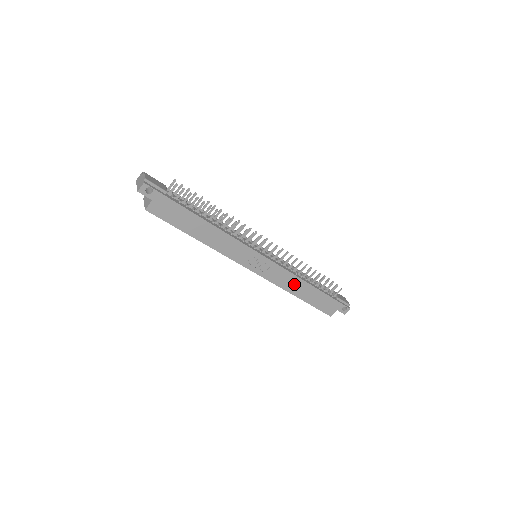
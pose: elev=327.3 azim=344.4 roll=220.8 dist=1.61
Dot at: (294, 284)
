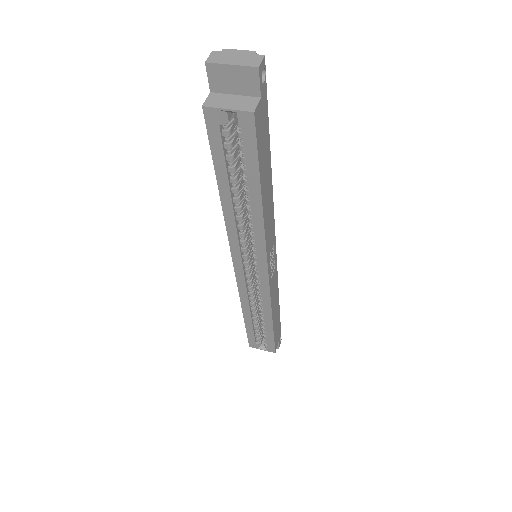
Dot at: (275, 300)
